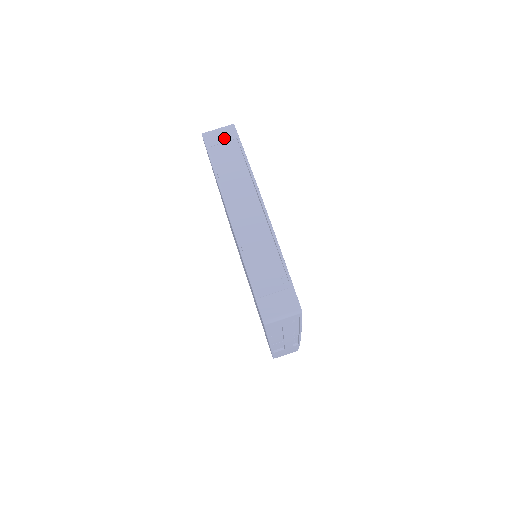
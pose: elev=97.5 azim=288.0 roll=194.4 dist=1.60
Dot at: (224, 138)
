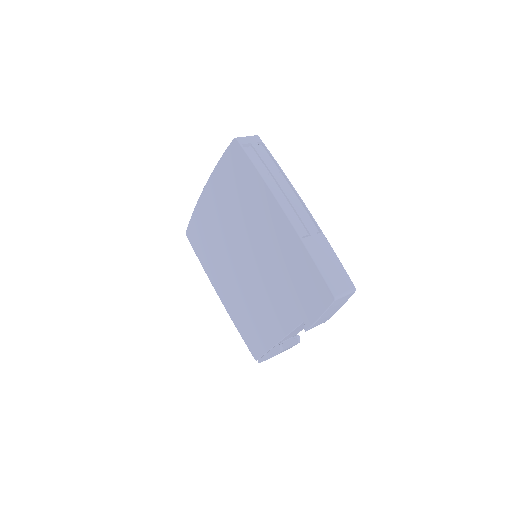
Dot at: occluded
